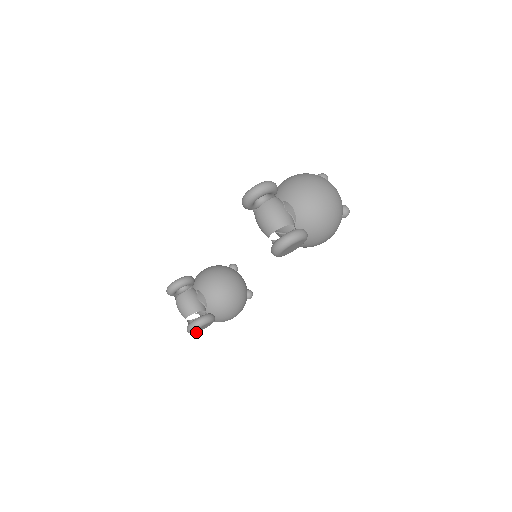
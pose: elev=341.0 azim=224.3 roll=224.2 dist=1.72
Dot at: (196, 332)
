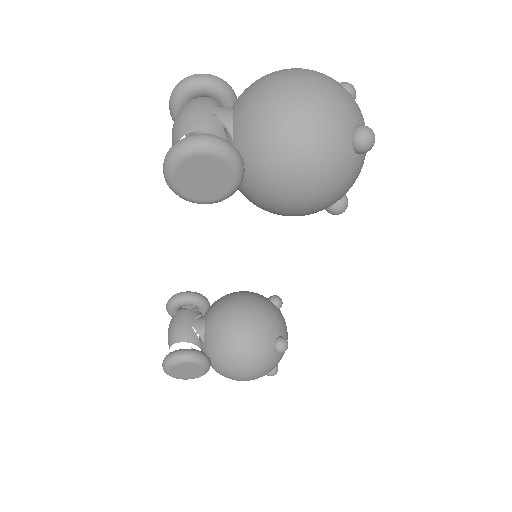
Dot at: (180, 377)
